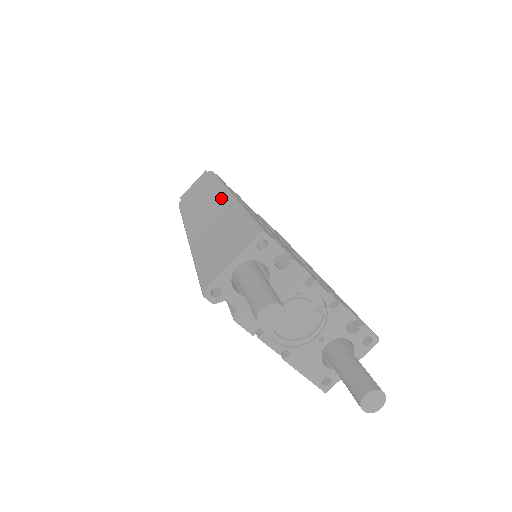
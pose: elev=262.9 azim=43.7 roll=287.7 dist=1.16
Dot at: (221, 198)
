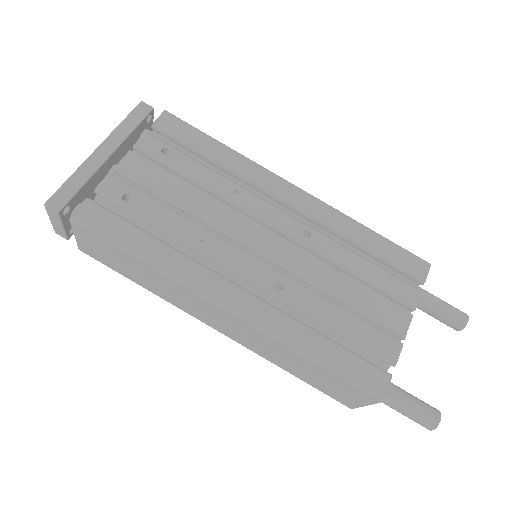
Dot at: (225, 316)
